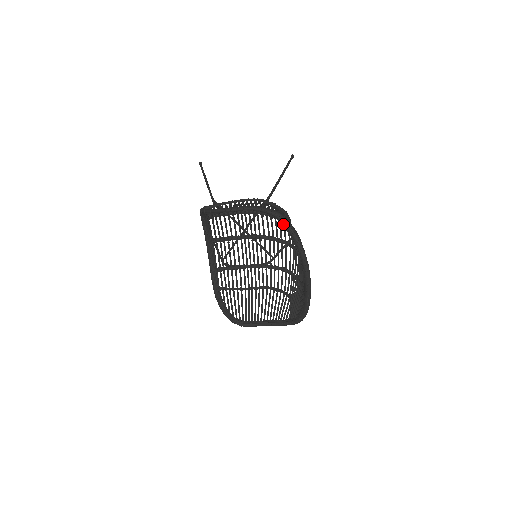
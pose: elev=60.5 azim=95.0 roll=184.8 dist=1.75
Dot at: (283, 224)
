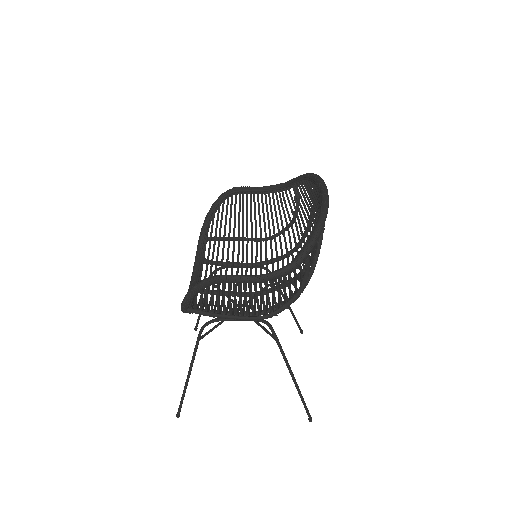
Dot at: (291, 180)
